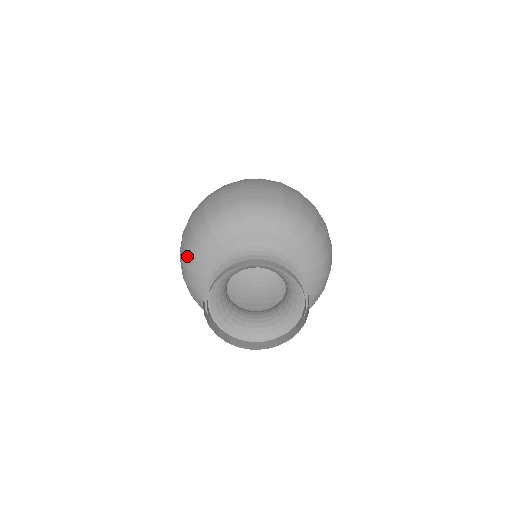
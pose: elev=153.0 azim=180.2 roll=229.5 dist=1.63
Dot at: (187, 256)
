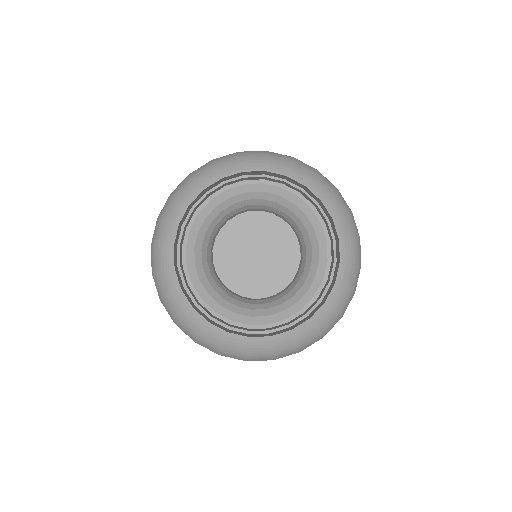
Dot at: (160, 227)
